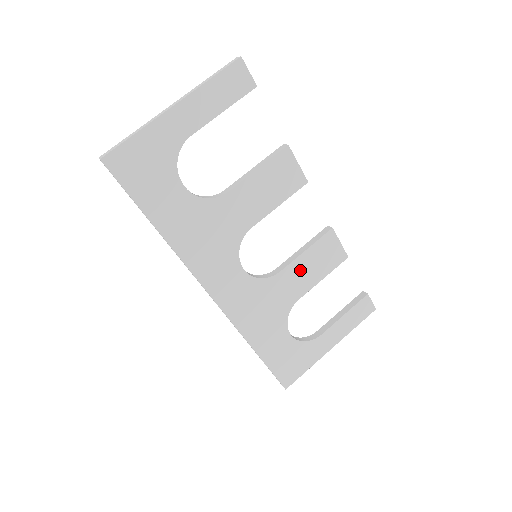
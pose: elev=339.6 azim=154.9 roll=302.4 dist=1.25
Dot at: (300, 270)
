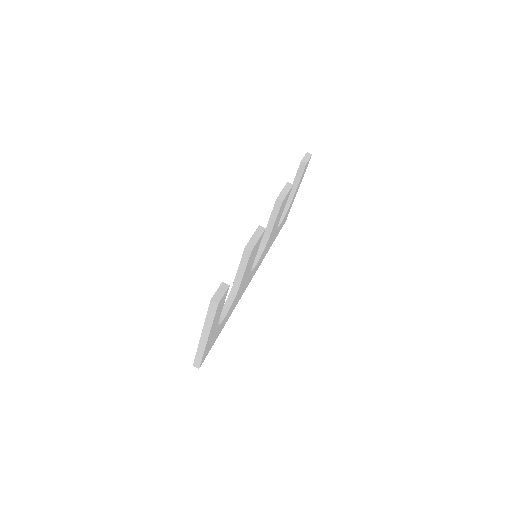
Dot at: (275, 224)
